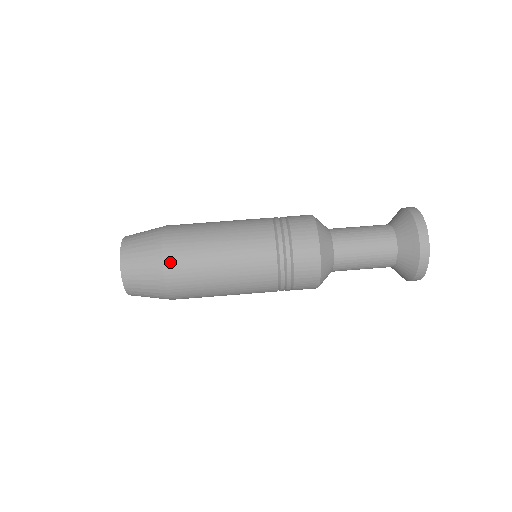
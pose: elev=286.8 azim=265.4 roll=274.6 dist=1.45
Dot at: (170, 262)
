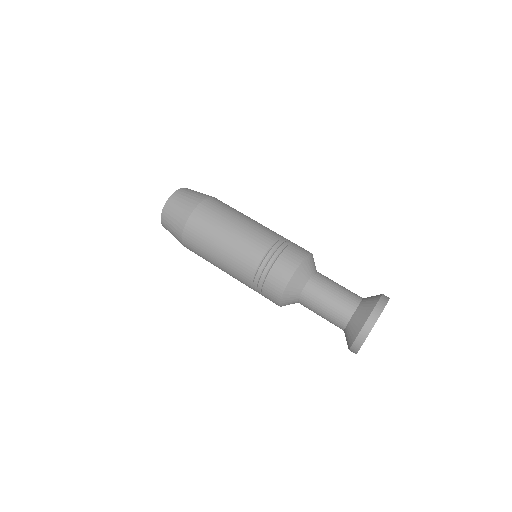
Dot at: (187, 234)
